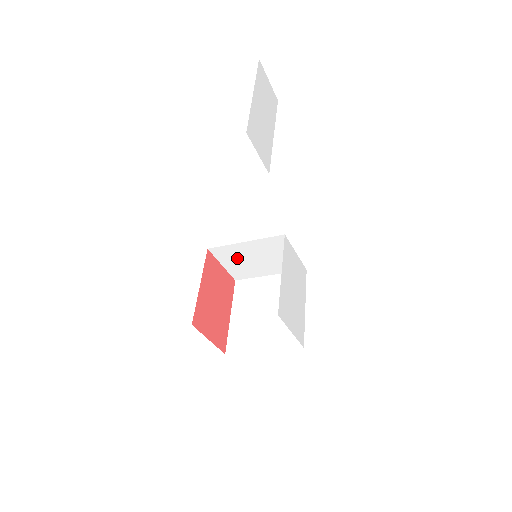
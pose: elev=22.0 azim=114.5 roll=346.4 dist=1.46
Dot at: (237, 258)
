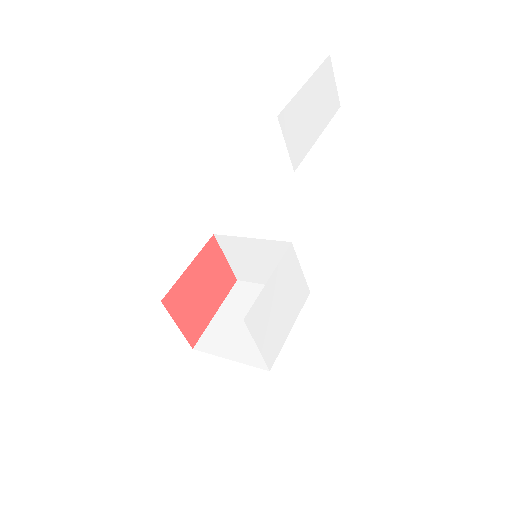
Dot at: (241, 254)
